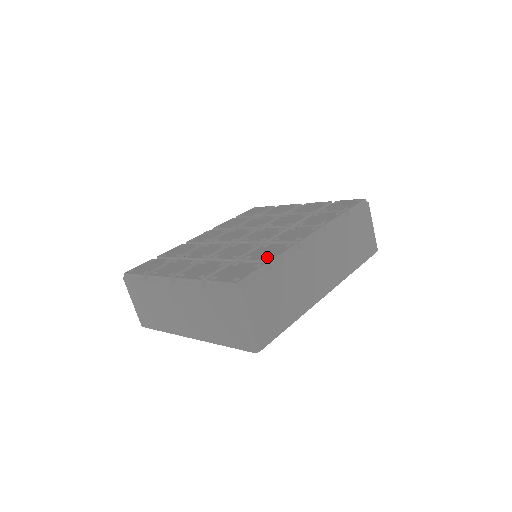
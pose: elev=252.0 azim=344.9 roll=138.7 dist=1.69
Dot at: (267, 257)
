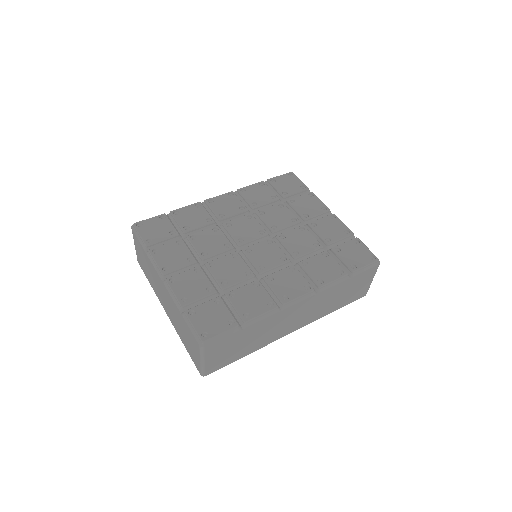
Dot at: (245, 313)
